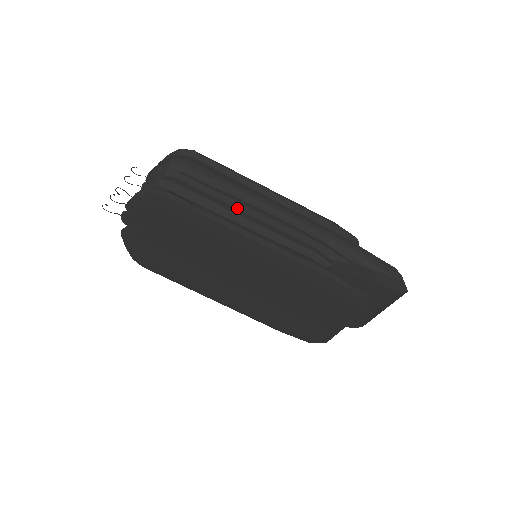
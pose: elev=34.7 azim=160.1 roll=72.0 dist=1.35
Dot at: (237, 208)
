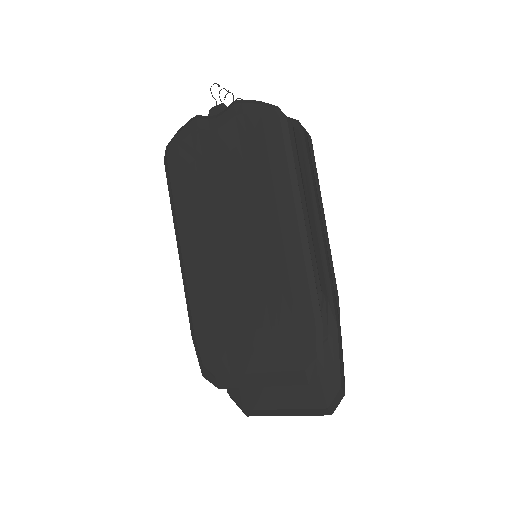
Dot at: (306, 198)
